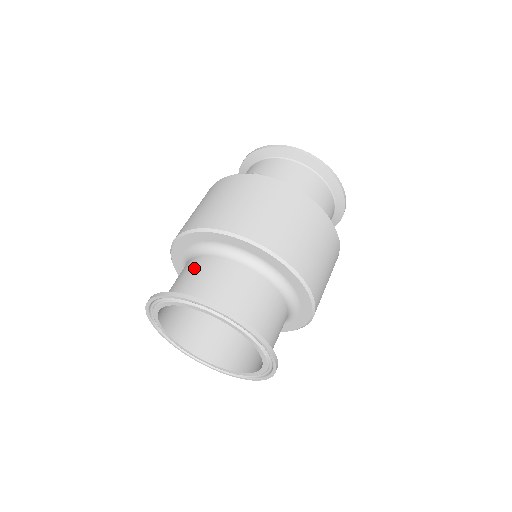
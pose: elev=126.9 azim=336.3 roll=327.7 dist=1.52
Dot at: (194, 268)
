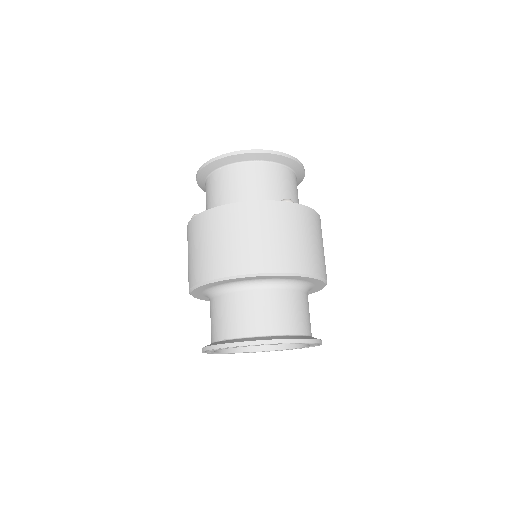
Dot at: (210, 315)
